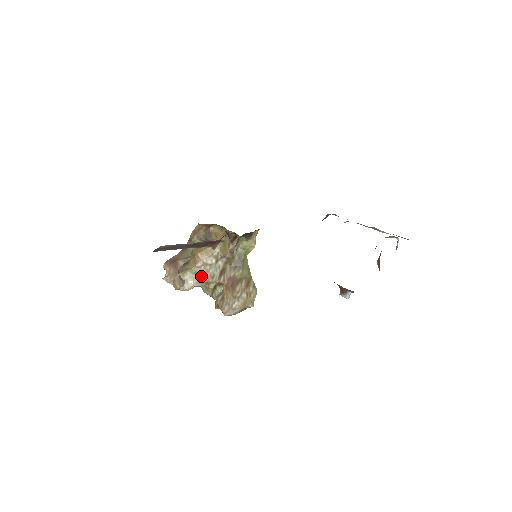
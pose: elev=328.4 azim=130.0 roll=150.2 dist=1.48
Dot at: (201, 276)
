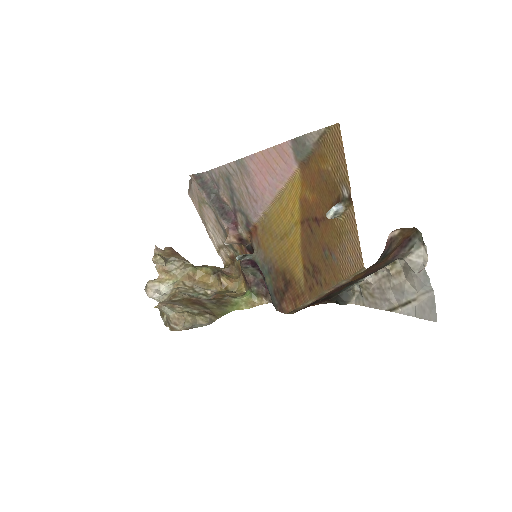
Dot at: (178, 289)
